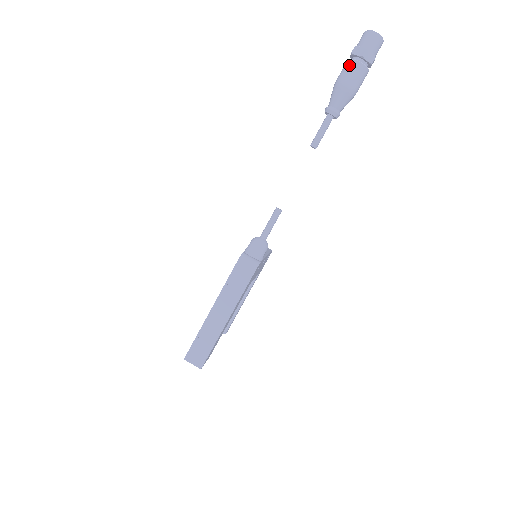
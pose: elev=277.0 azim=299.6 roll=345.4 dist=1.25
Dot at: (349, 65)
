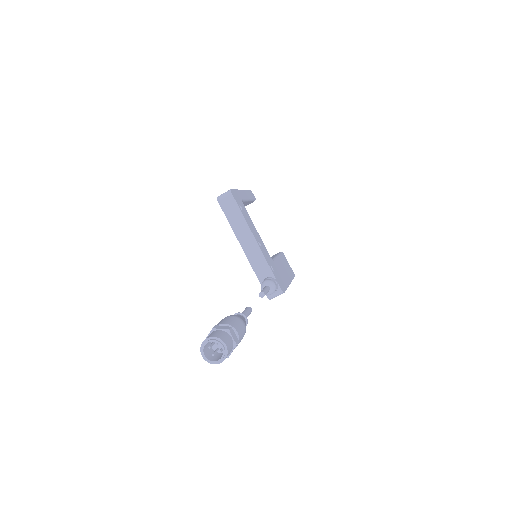
Dot at: occluded
